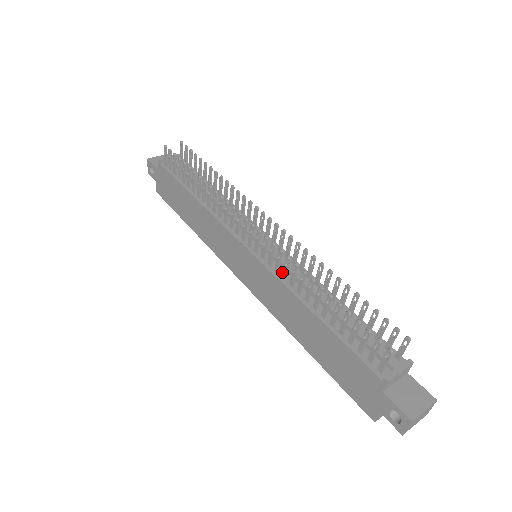
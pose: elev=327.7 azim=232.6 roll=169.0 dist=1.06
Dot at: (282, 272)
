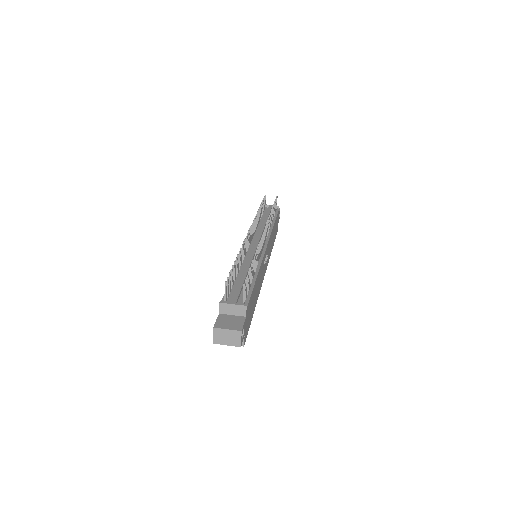
Dot at: (243, 254)
